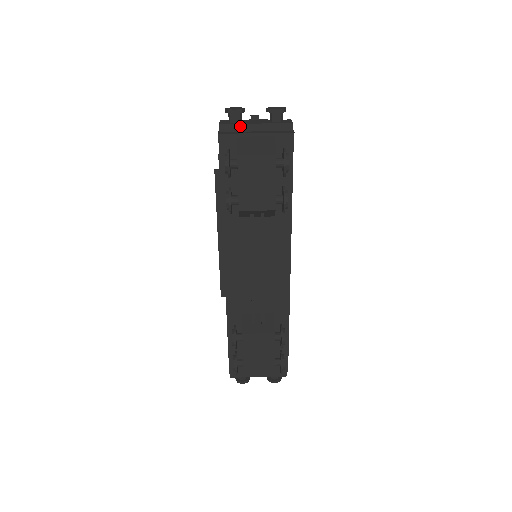
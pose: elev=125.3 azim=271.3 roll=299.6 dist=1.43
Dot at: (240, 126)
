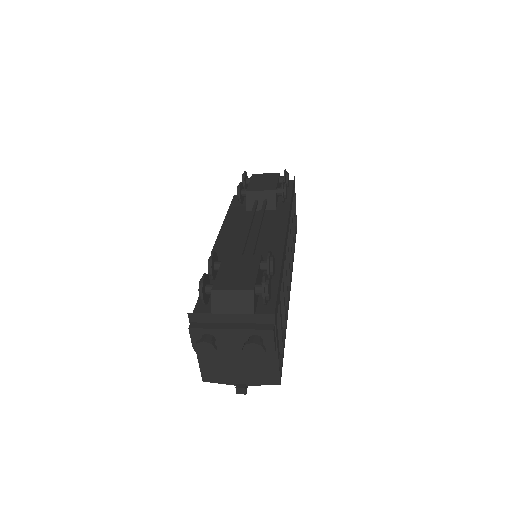
Dot at: occluded
